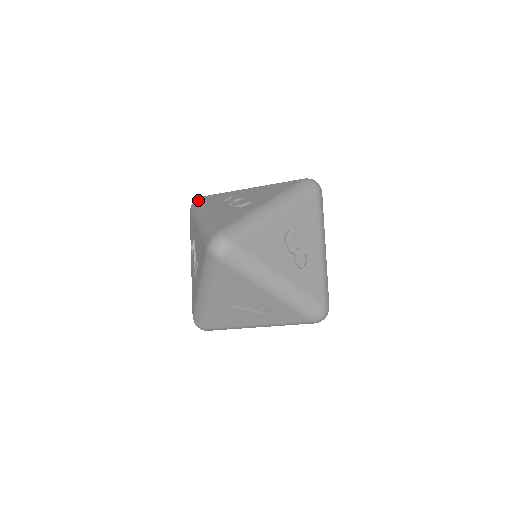
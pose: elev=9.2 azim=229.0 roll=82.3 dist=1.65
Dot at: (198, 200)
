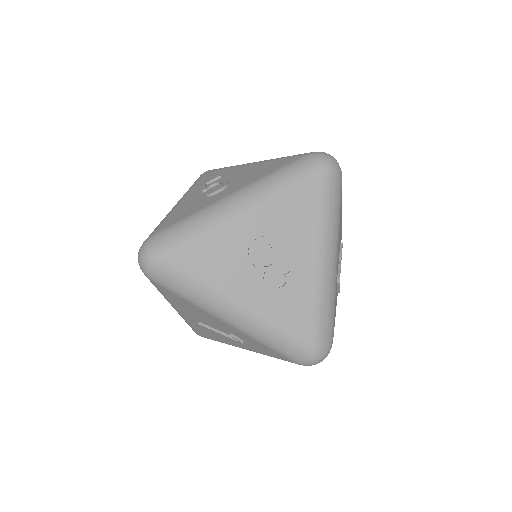
Dot at: occluded
